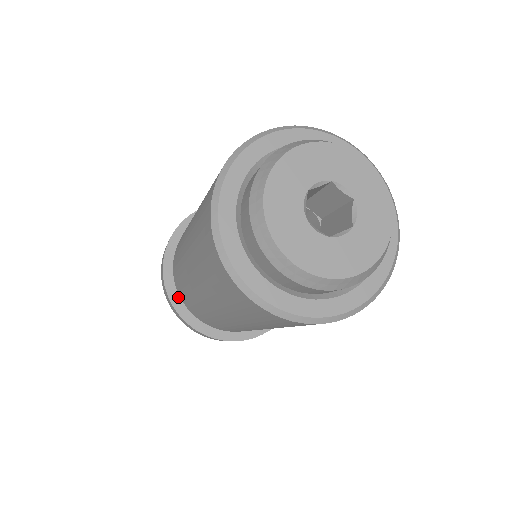
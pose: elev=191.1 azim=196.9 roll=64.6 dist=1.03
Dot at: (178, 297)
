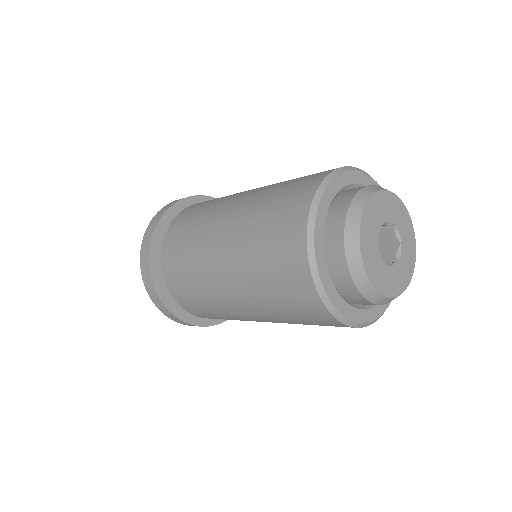
Dot at: (189, 315)
